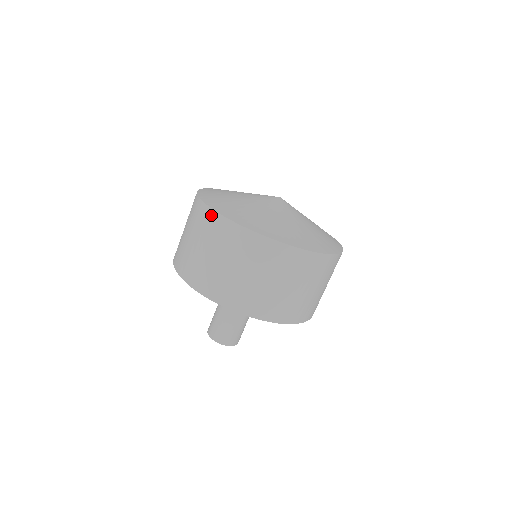
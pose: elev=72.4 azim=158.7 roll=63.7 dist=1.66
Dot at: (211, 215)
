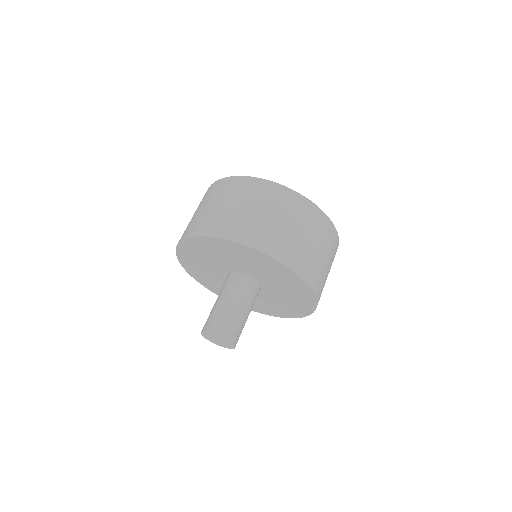
Dot at: (230, 180)
